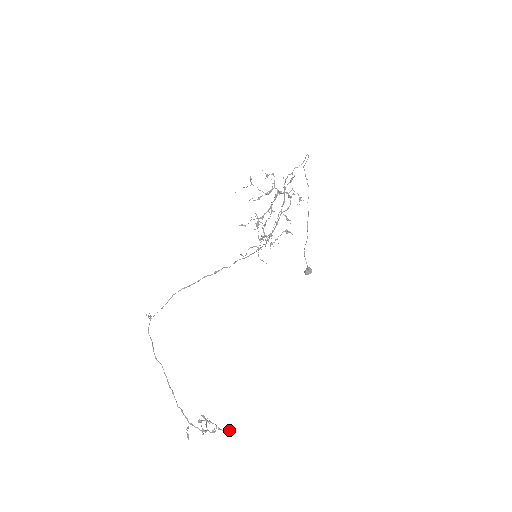
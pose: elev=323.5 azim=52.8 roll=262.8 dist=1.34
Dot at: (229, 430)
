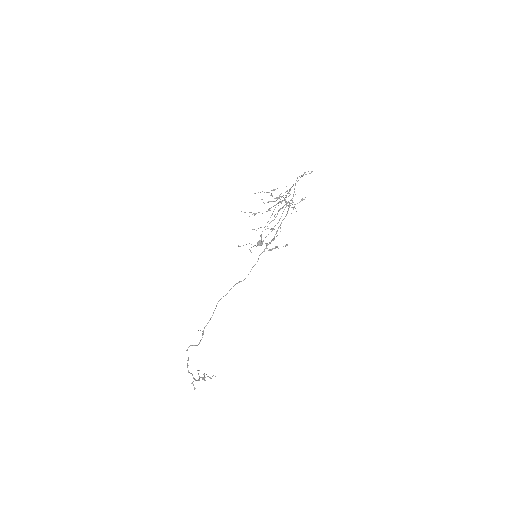
Dot at: (215, 376)
